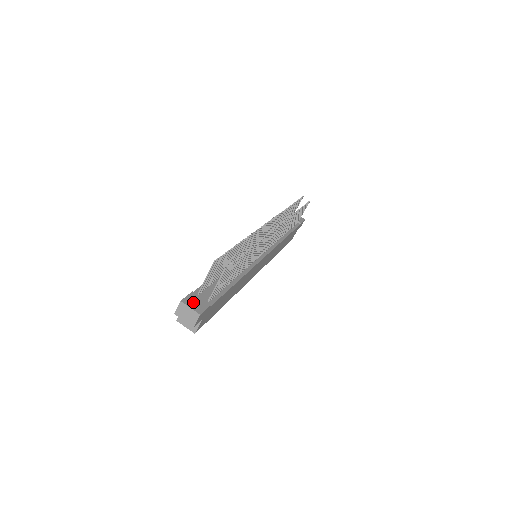
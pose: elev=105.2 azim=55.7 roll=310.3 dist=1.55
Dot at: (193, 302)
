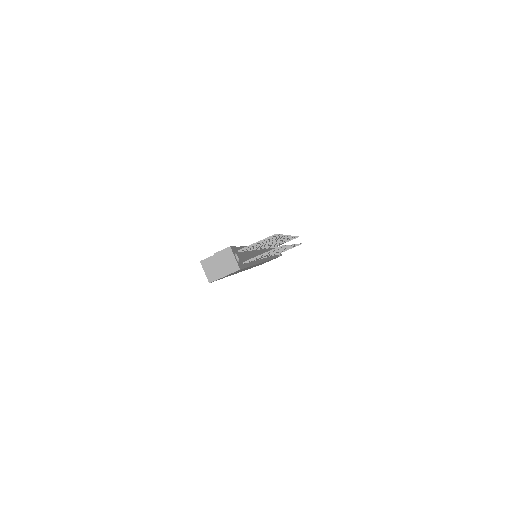
Dot at: (235, 255)
